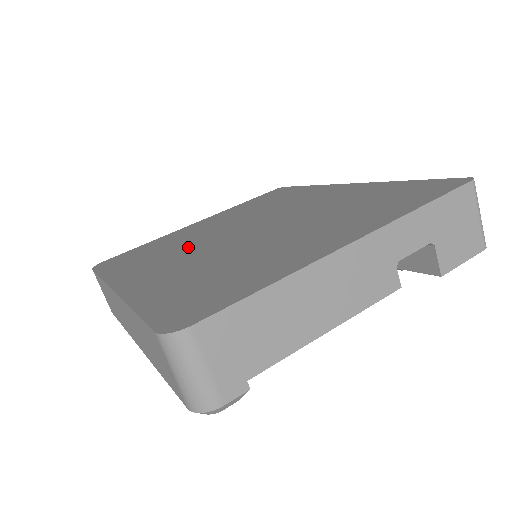
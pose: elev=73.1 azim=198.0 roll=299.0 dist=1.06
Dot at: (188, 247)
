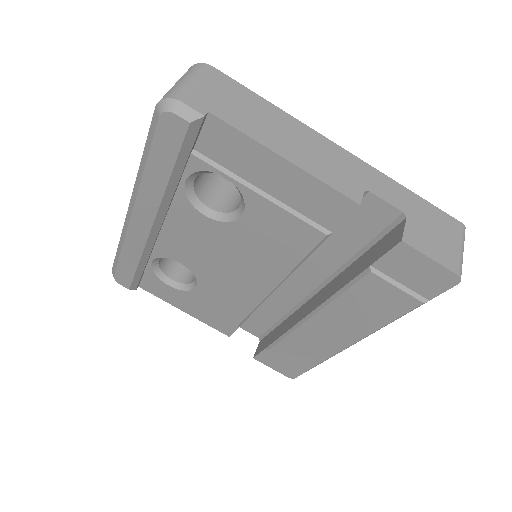
Dot at: occluded
